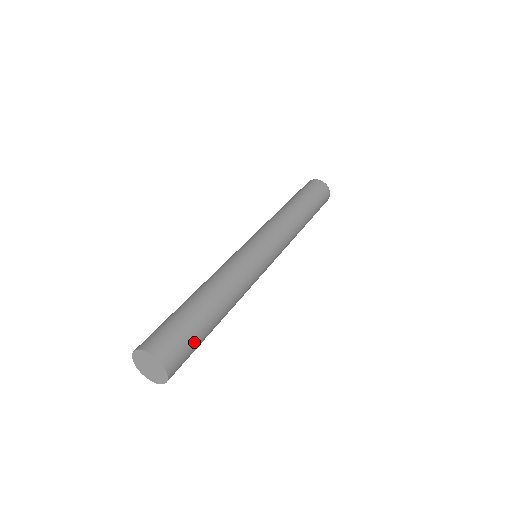
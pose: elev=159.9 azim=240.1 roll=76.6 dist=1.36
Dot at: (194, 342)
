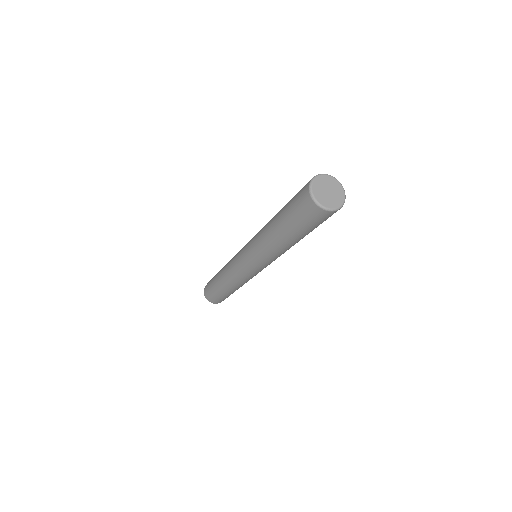
Dot at: (222, 298)
